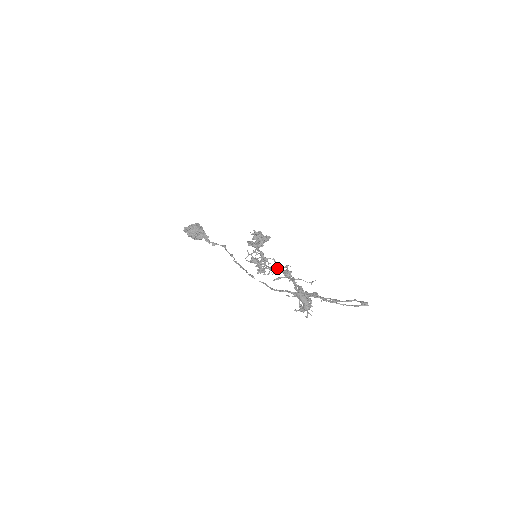
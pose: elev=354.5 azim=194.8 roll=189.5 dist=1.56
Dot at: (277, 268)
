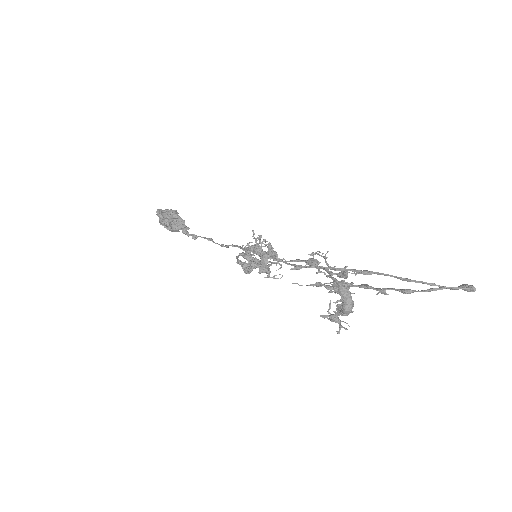
Dot at: occluded
